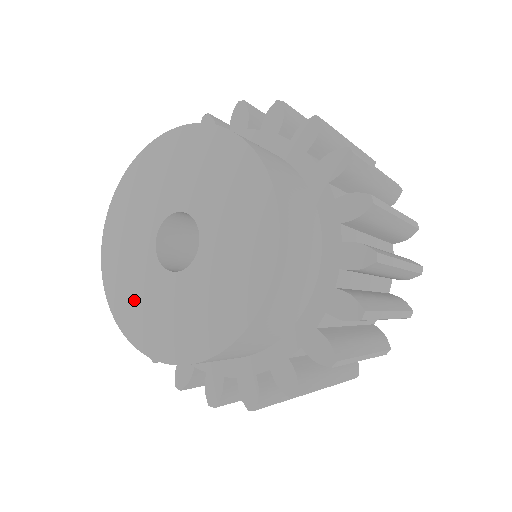
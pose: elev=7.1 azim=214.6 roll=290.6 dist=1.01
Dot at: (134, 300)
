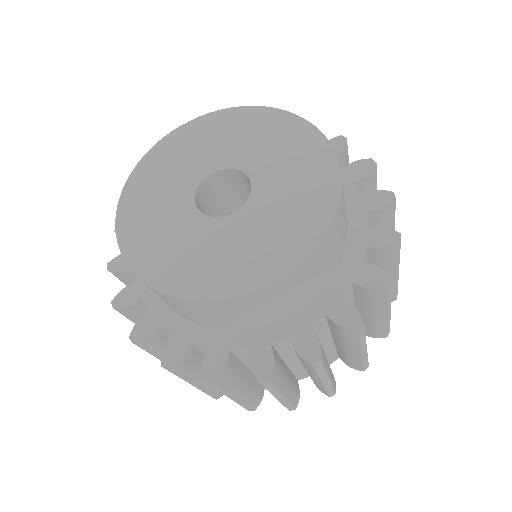
Dot at: (148, 207)
